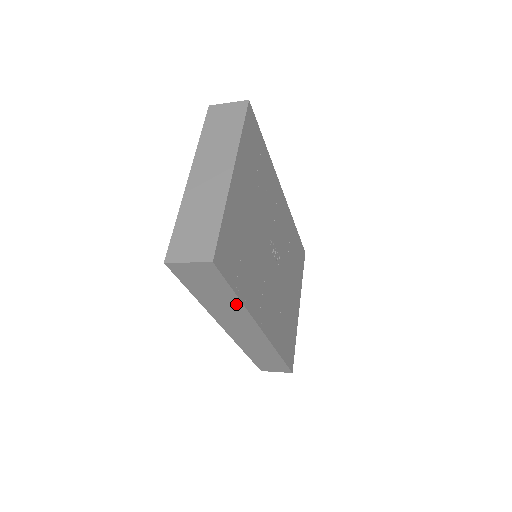
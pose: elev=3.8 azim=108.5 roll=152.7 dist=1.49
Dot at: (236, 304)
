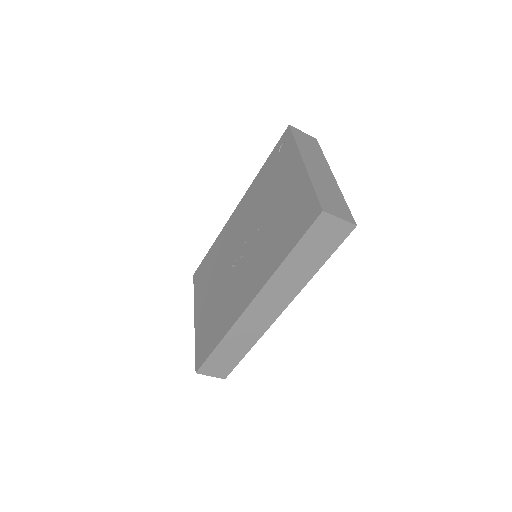
Dot at: (308, 275)
